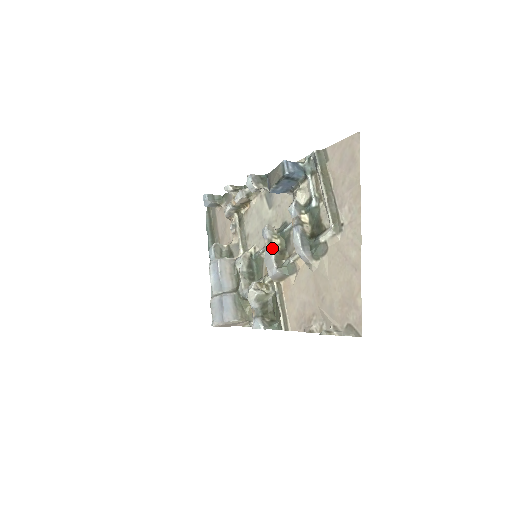
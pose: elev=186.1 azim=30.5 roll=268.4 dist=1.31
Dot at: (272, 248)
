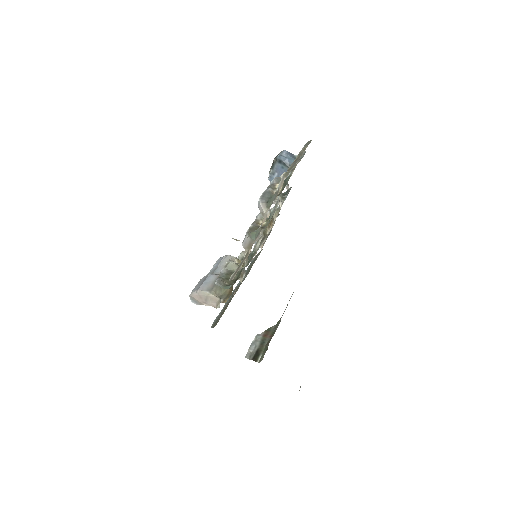
Dot at: (255, 224)
